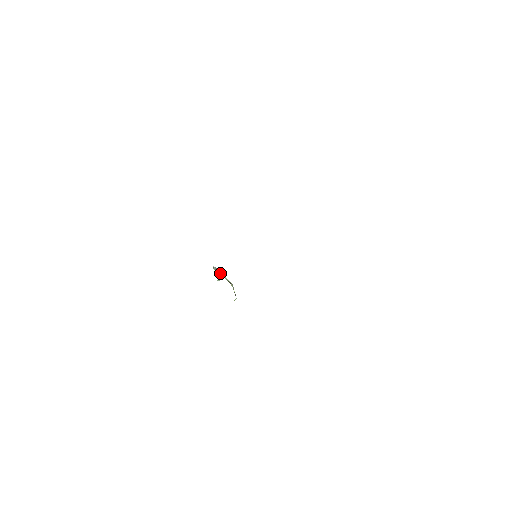
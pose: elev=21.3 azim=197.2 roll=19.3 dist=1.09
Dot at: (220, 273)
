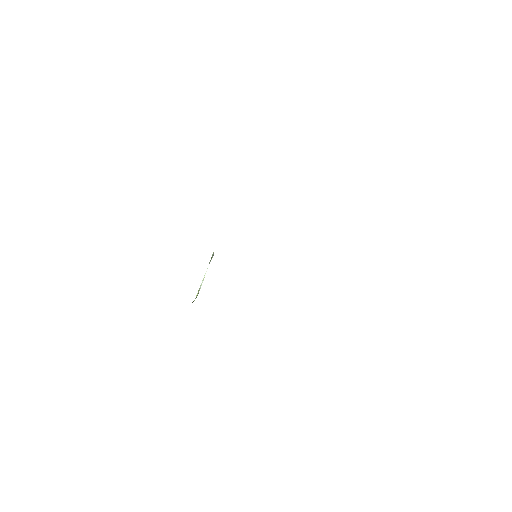
Dot at: occluded
